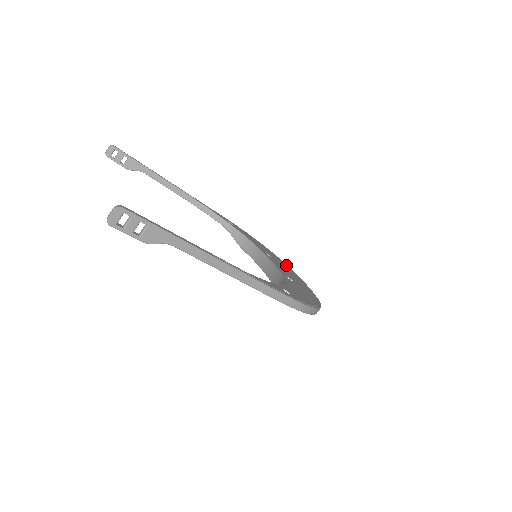
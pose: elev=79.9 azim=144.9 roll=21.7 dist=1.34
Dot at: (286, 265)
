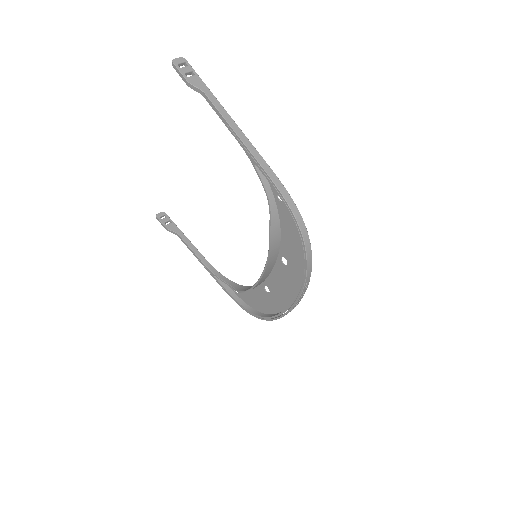
Dot at: (282, 310)
